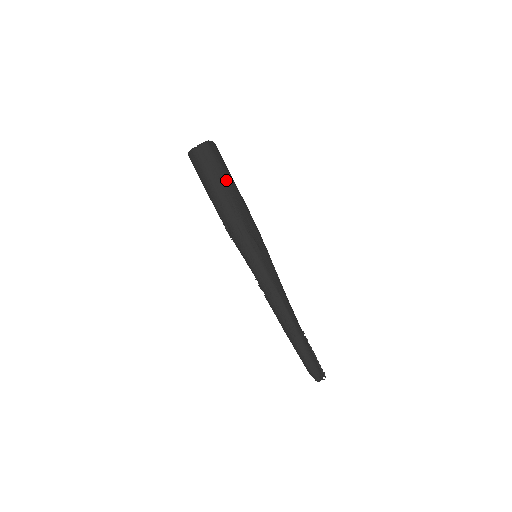
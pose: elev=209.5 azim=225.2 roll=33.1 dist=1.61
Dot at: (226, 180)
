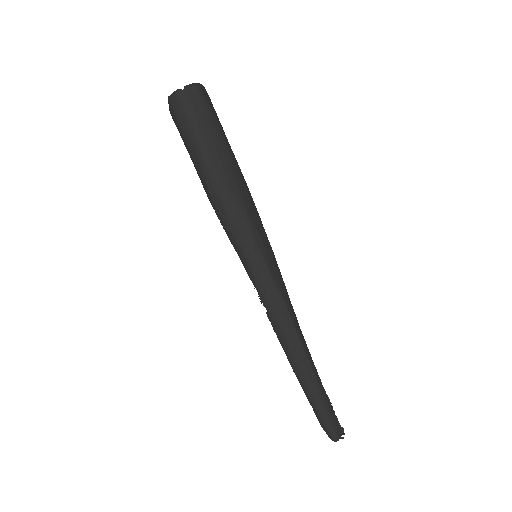
Dot at: (222, 141)
